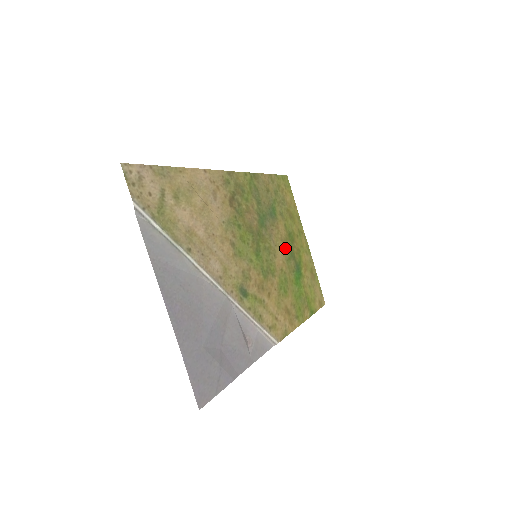
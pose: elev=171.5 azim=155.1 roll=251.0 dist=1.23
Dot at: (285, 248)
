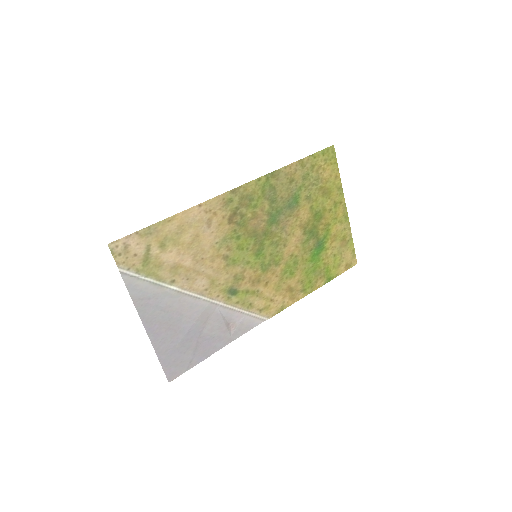
Dot at: (304, 232)
